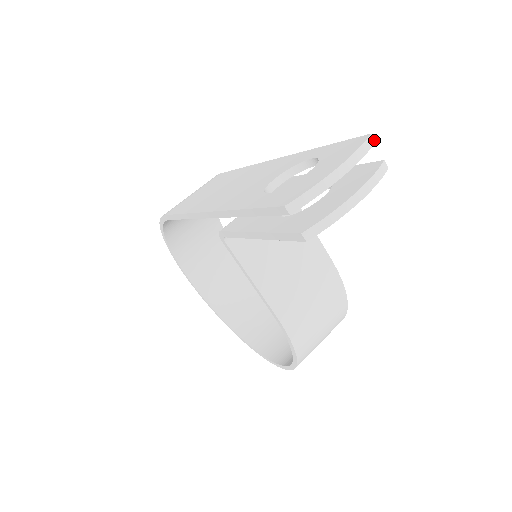
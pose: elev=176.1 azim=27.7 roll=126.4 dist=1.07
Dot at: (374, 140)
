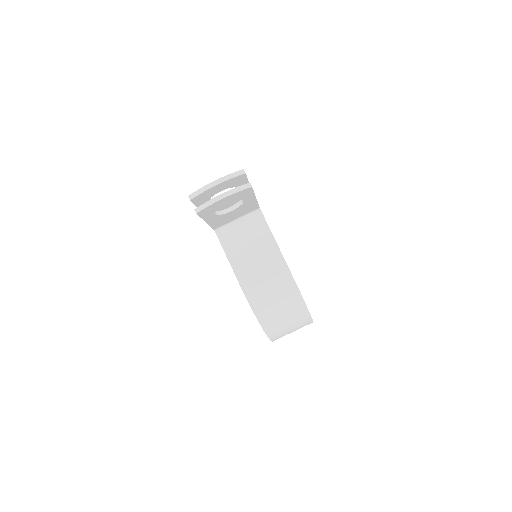
Dot at: occluded
